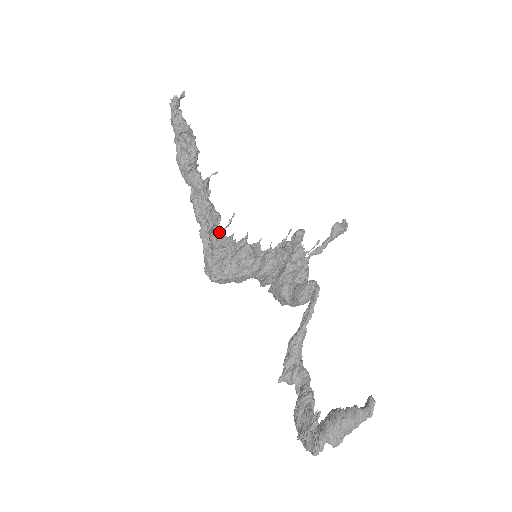
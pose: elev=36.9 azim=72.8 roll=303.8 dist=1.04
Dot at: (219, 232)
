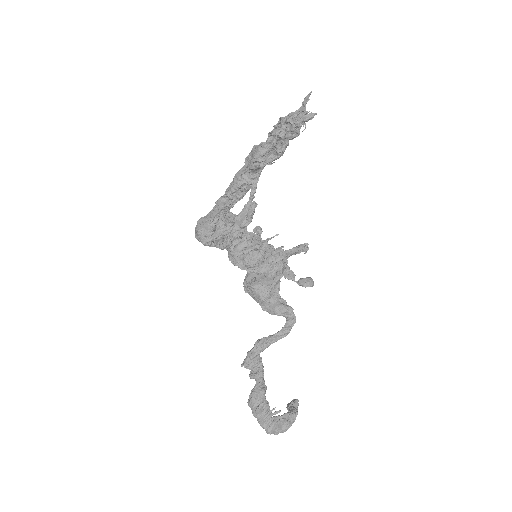
Dot at: occluded
